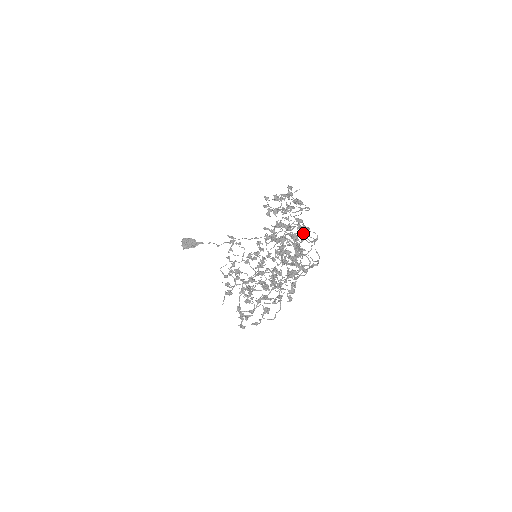
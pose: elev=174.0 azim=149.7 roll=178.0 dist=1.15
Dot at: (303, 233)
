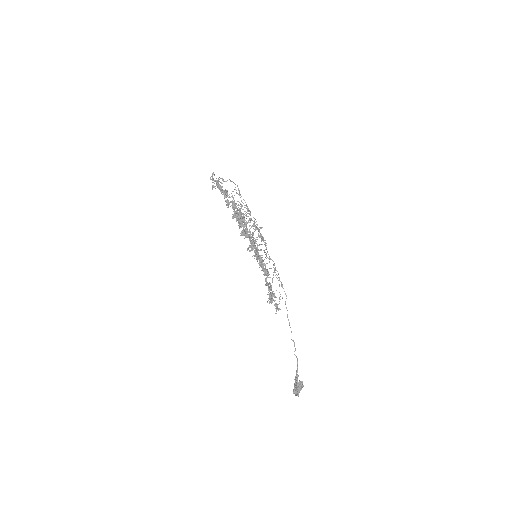
Dot at: occluded
